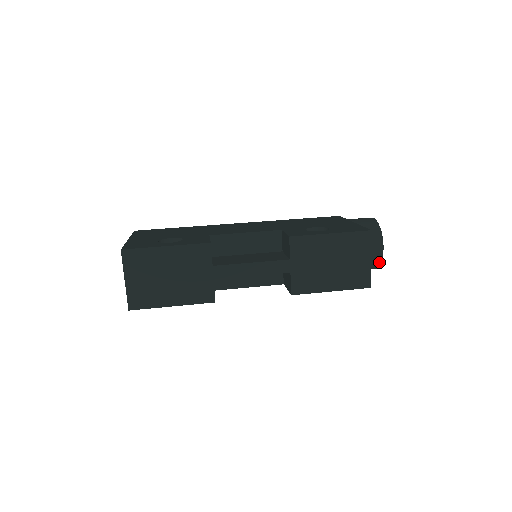
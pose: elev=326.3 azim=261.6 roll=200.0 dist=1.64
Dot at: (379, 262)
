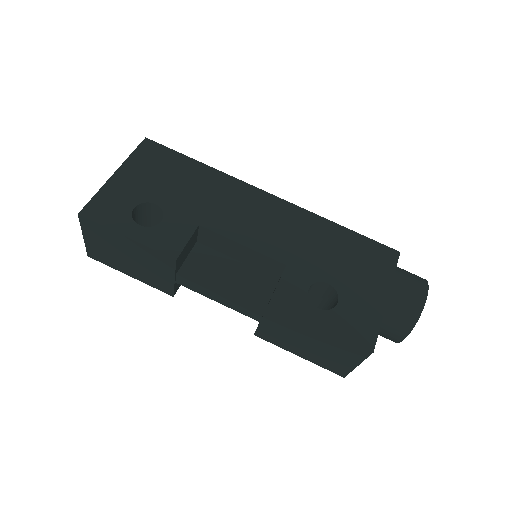
Dot at: (393, 341)
